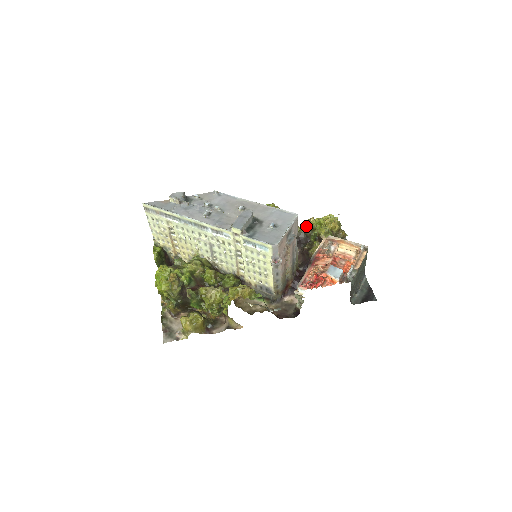
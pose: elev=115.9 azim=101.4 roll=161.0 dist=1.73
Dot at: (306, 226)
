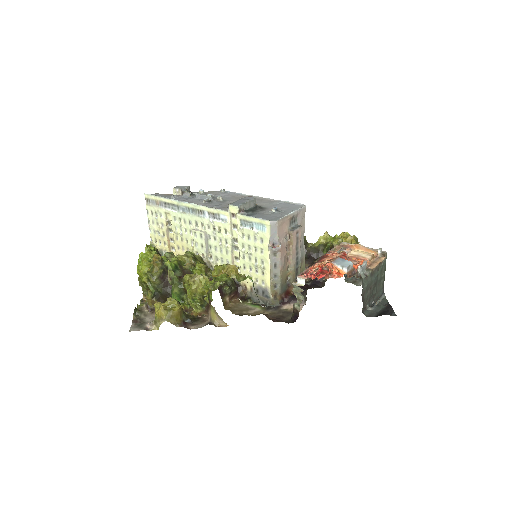
Dot at: (319, 242)
